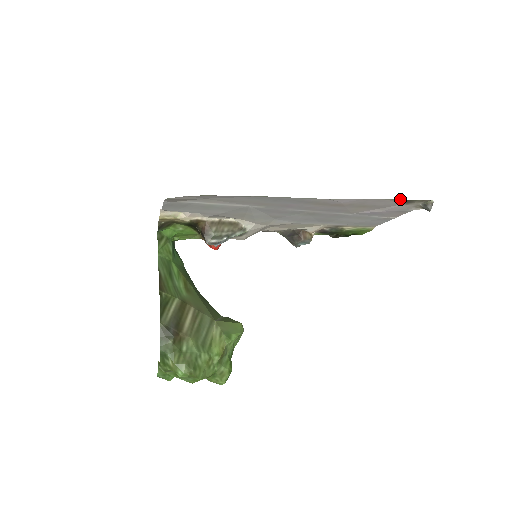
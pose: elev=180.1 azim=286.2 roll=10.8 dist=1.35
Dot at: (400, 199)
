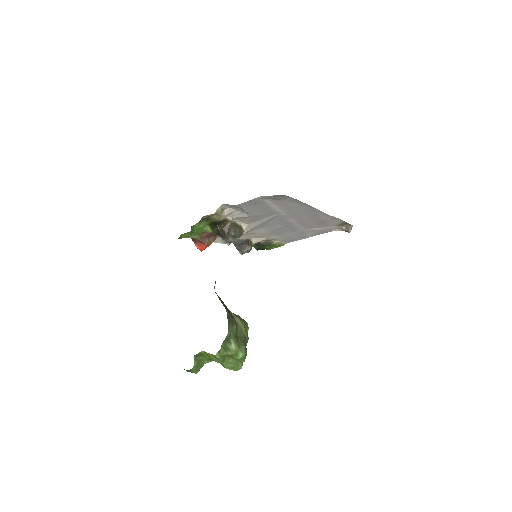
Dot at: occluded
